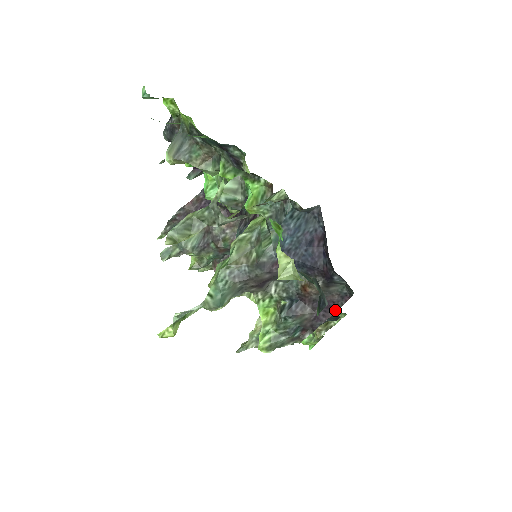
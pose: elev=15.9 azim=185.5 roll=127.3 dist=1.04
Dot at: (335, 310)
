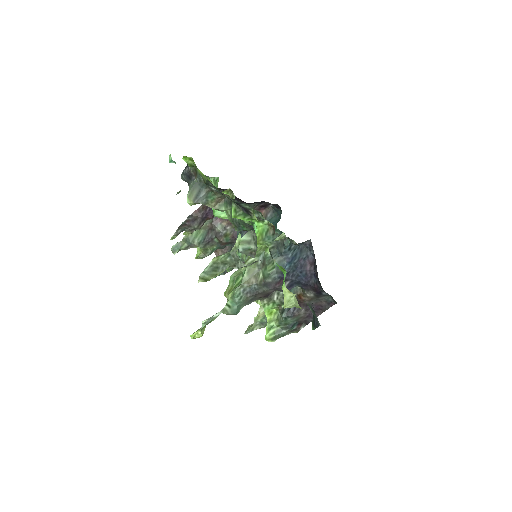
Dot at: (323, 311)
